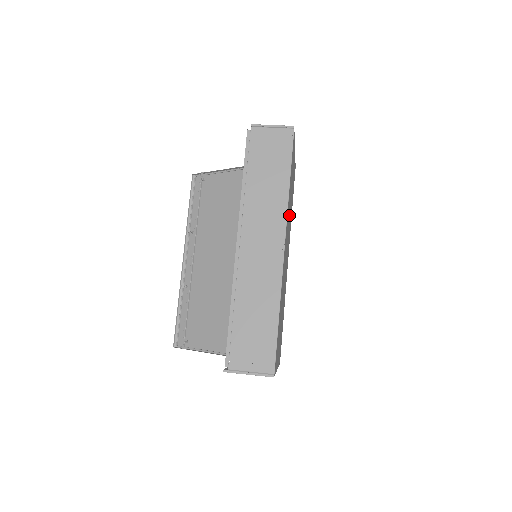
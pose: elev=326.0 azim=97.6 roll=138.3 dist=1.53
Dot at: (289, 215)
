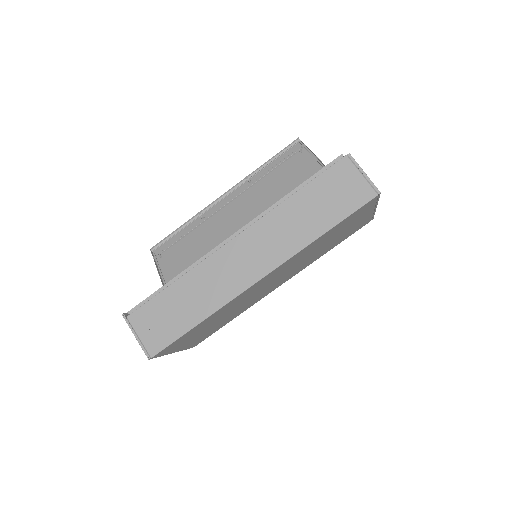
Dot at: (307, 256)
